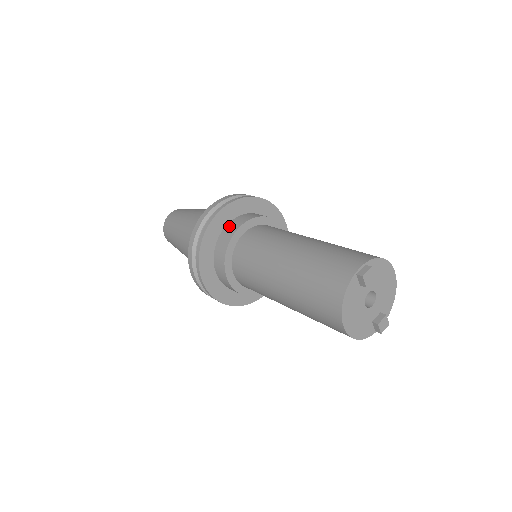
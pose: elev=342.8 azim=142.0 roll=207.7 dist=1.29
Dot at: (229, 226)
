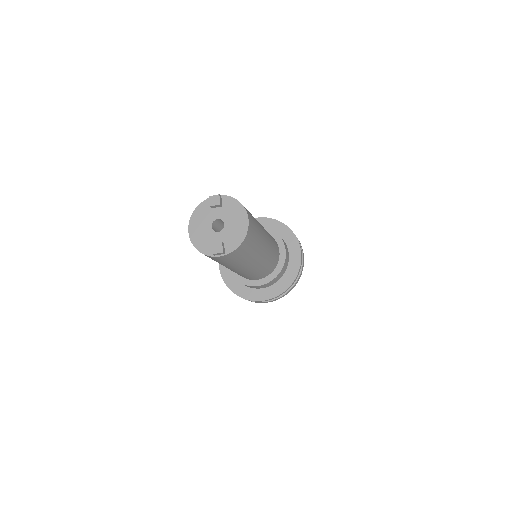
Dot at: occluded
